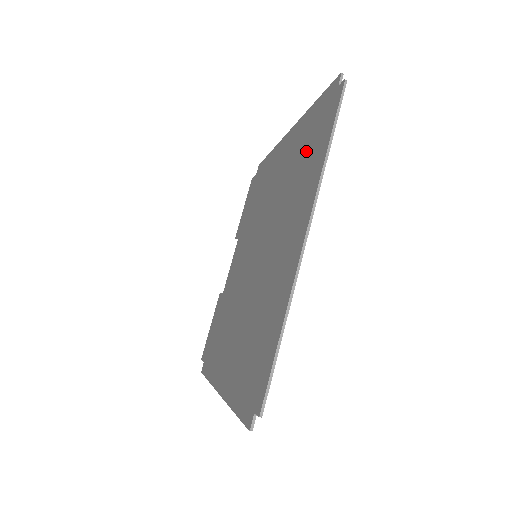
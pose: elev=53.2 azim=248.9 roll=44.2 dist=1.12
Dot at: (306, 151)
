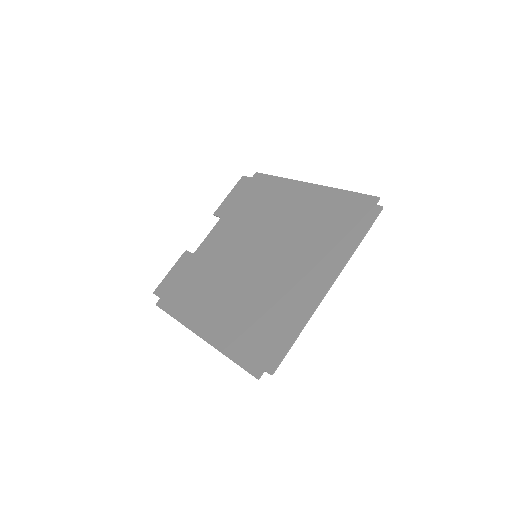
Dot at: (334, 222)
